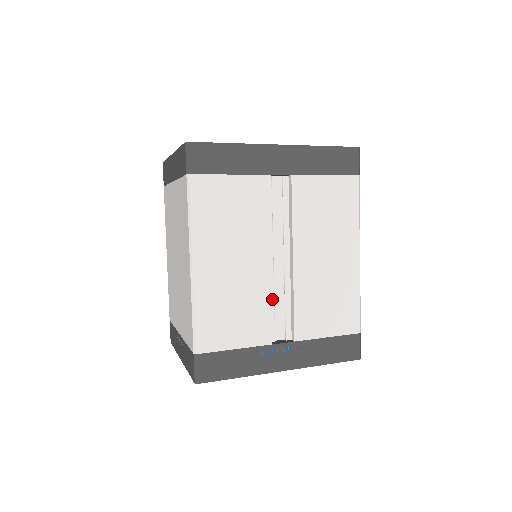
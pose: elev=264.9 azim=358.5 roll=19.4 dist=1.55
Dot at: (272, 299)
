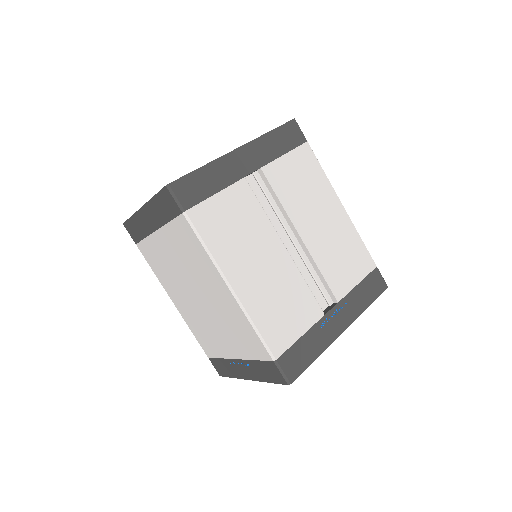
Dot at: occluded
